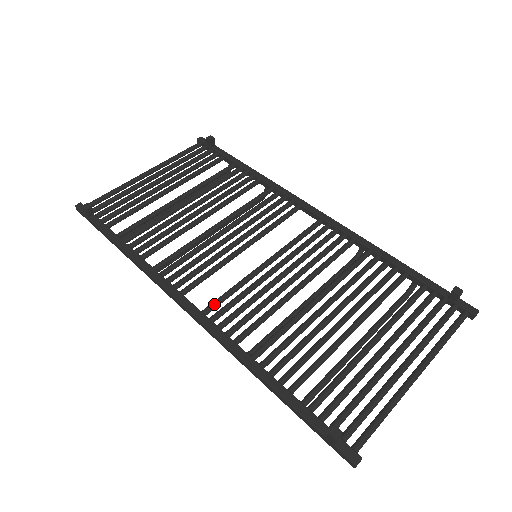
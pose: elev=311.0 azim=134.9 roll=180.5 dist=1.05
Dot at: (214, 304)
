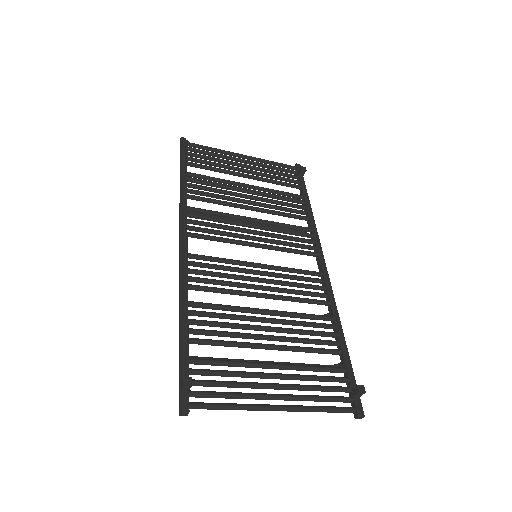
Dot at: (200, 256)
